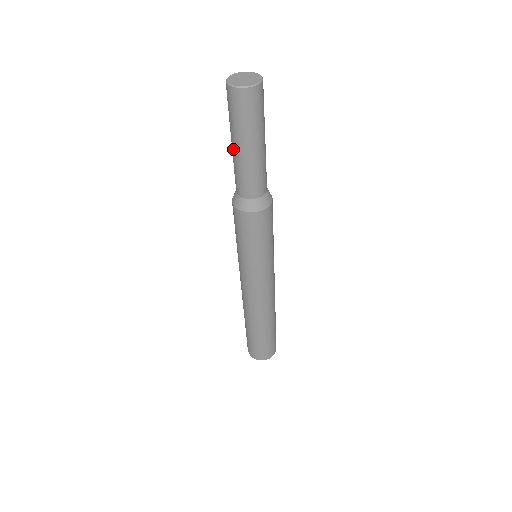
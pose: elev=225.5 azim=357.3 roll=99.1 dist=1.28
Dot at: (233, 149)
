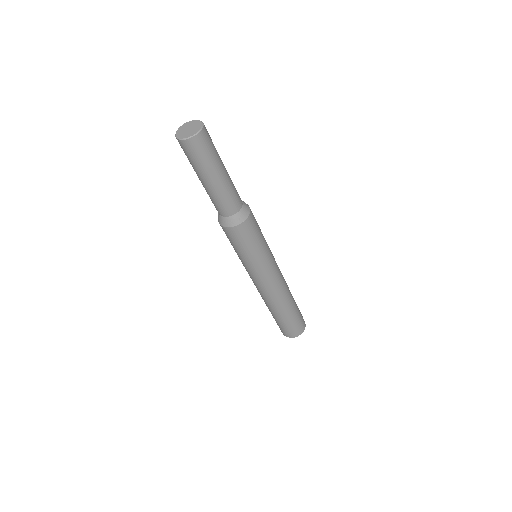
Dot at: occluded
